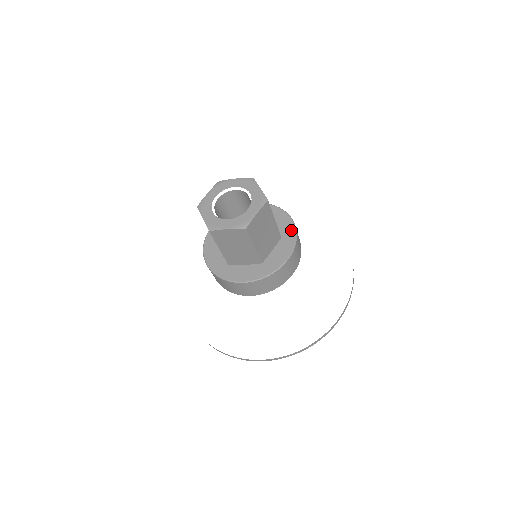
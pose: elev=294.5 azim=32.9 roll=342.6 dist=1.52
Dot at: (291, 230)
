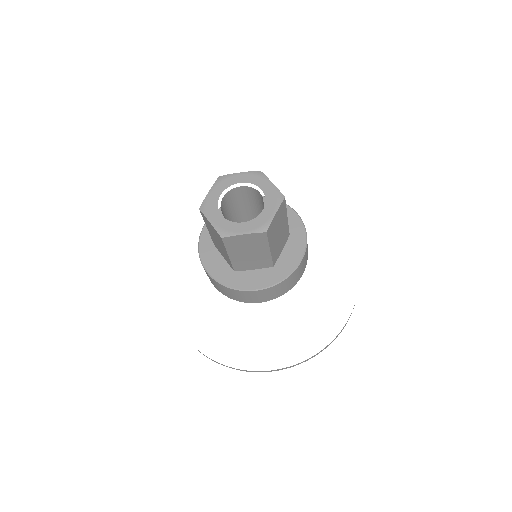
Dot at: (288, 269)
